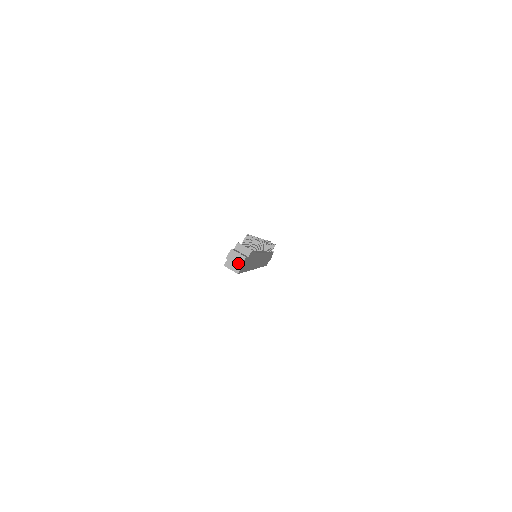
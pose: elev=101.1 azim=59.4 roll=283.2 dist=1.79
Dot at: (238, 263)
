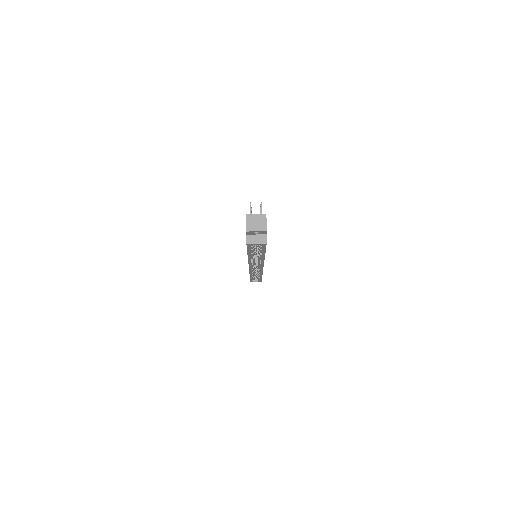
Dot at: (262, 228)
